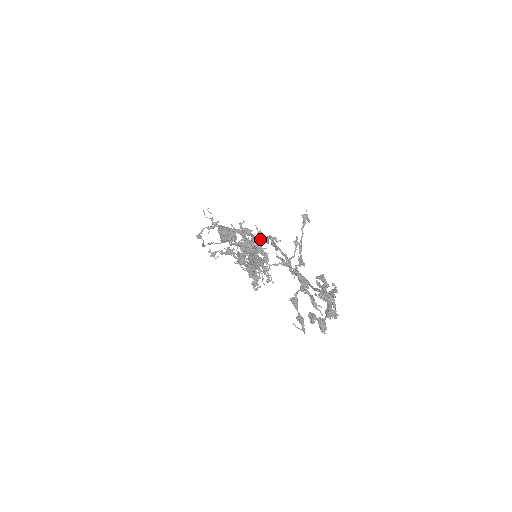
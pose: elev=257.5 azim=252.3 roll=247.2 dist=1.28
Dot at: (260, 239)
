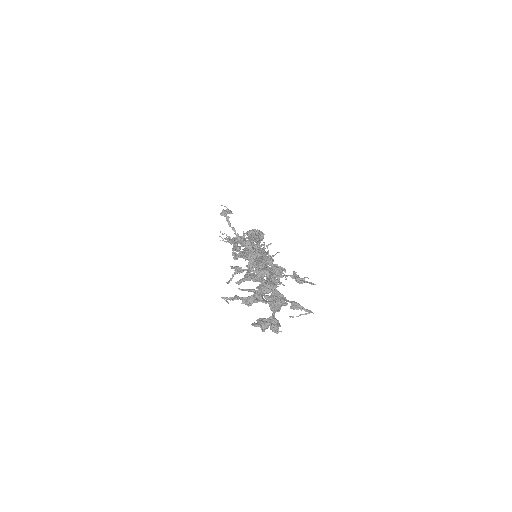
Dot at: (252, 236)
